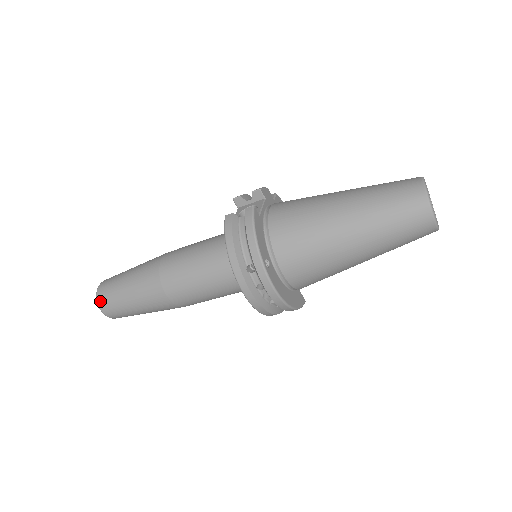
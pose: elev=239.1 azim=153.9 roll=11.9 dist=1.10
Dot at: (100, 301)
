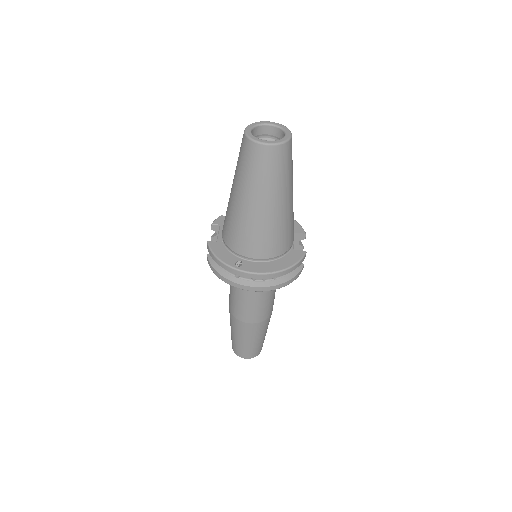
Dot at: (237, 354)
